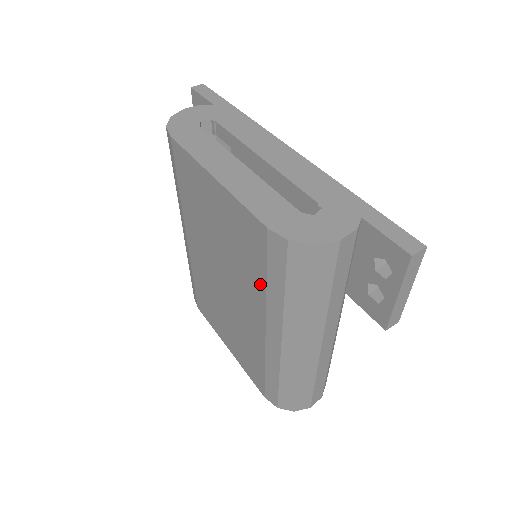
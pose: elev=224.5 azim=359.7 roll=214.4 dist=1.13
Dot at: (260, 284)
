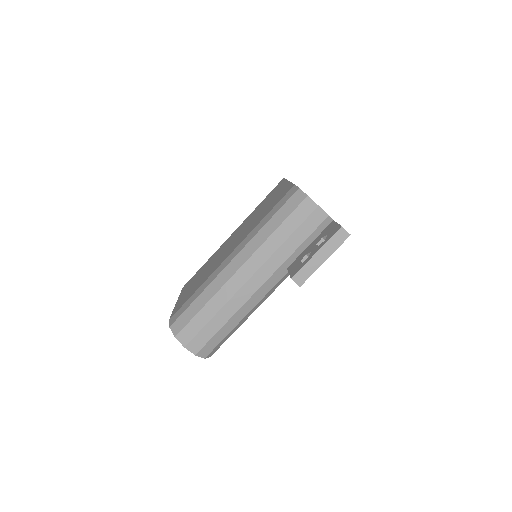
Dot at: occluded
